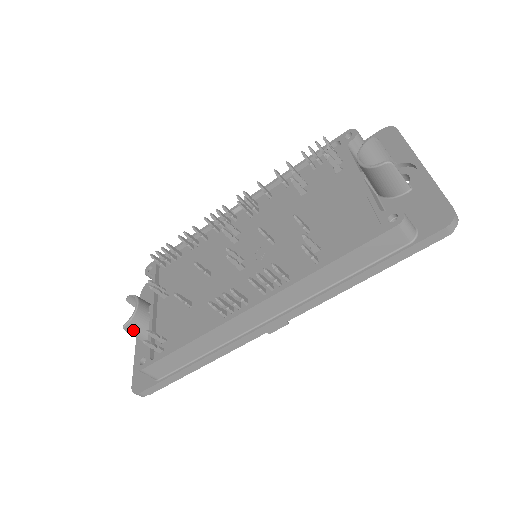
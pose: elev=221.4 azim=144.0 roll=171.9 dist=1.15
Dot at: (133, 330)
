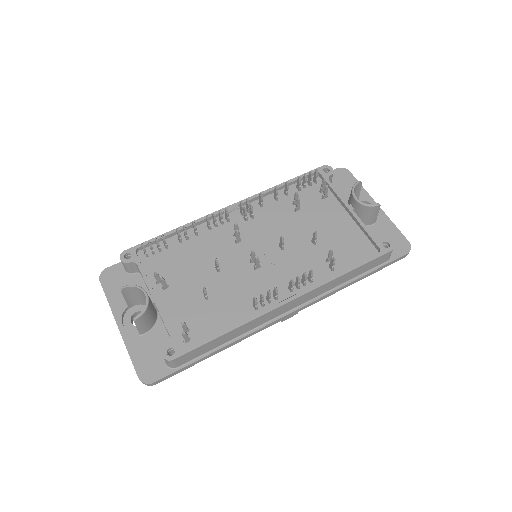
Dot at: (141, 321)
